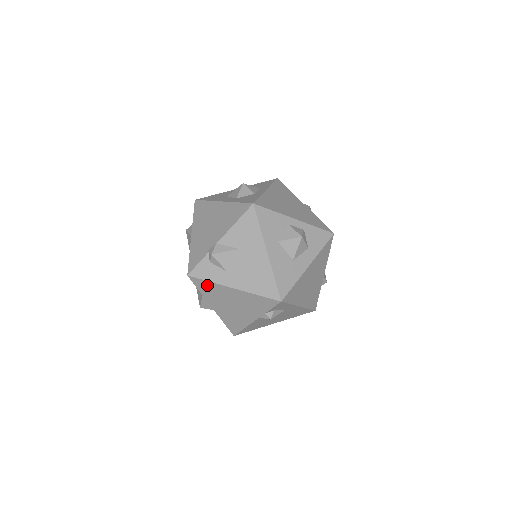
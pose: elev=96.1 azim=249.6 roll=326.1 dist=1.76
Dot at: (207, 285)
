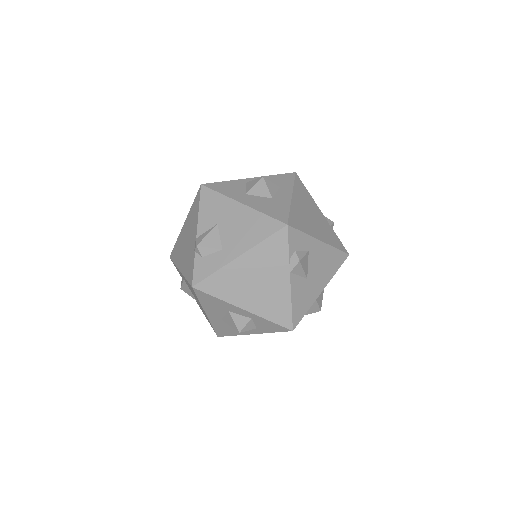
Dot at: (216, 280)
